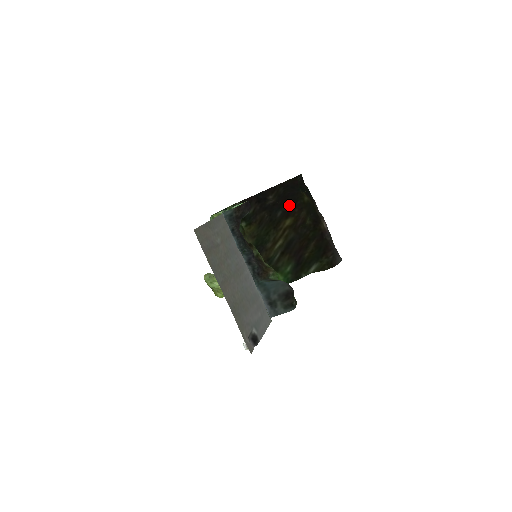
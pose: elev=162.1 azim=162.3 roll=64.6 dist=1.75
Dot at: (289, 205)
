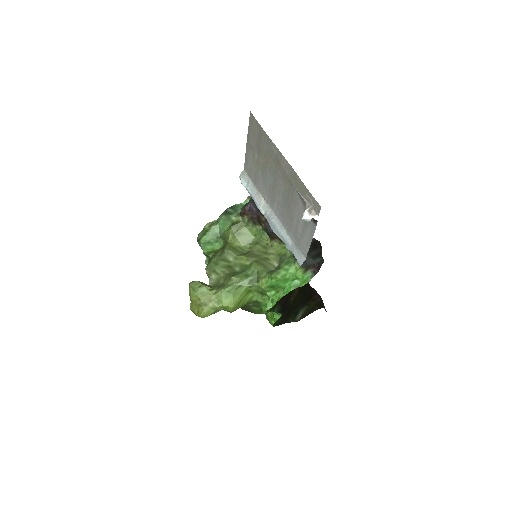
Dot at: occluded
